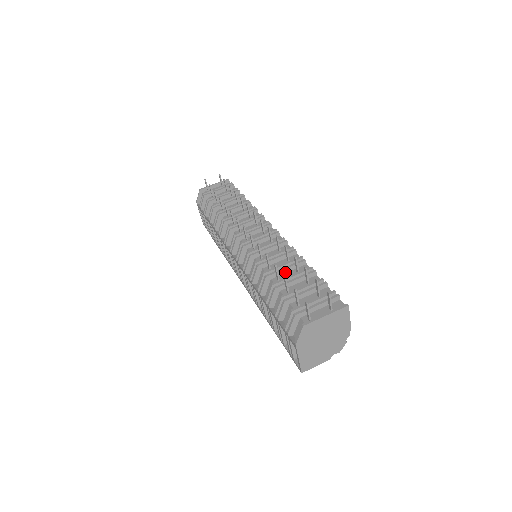
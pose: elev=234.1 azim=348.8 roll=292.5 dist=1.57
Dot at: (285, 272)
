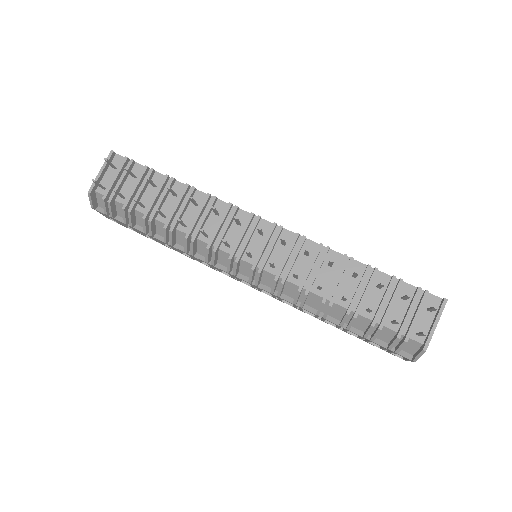
Dot at: (341, 285)
